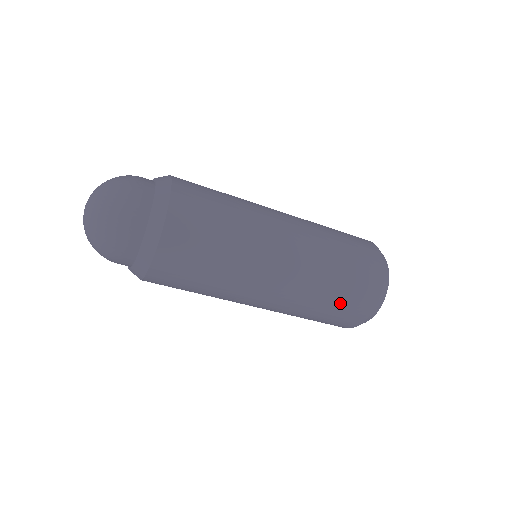
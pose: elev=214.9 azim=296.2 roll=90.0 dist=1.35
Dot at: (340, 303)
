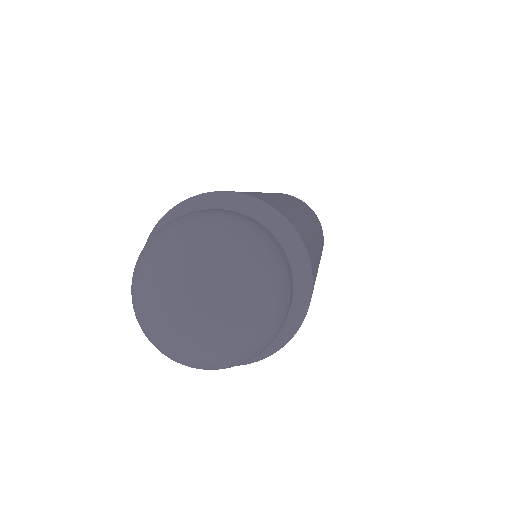
Dot at: occluded
